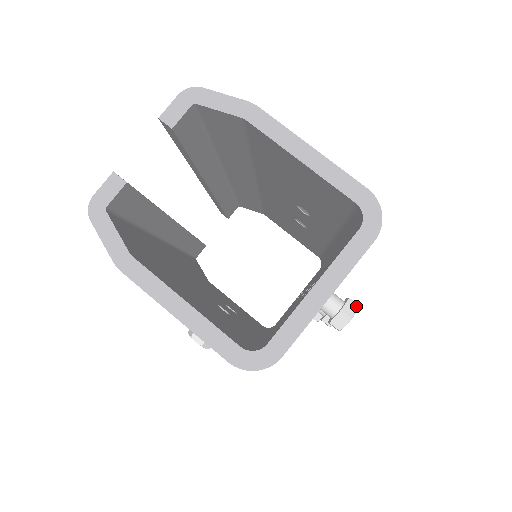
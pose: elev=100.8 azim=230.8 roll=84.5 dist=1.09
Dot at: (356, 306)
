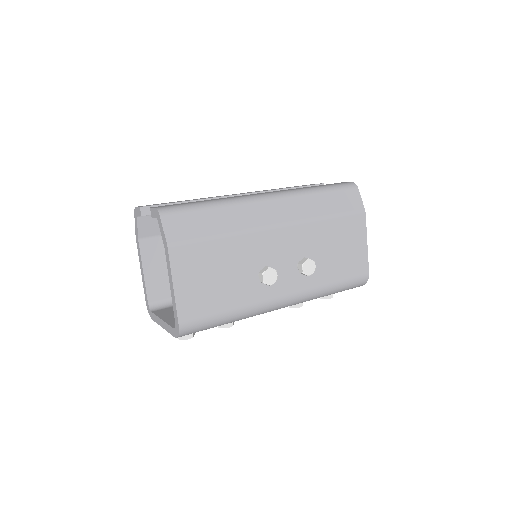
Dot at: (183, 338)
